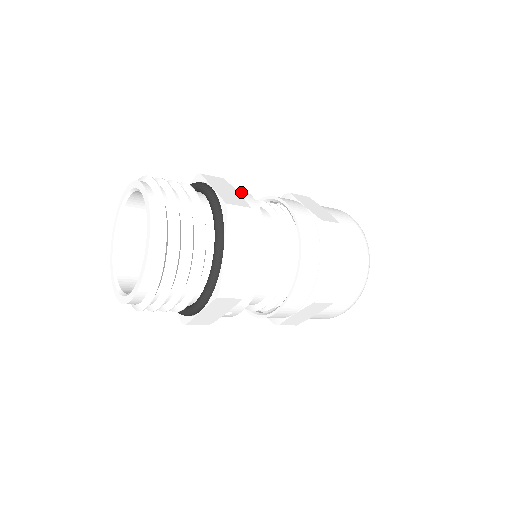
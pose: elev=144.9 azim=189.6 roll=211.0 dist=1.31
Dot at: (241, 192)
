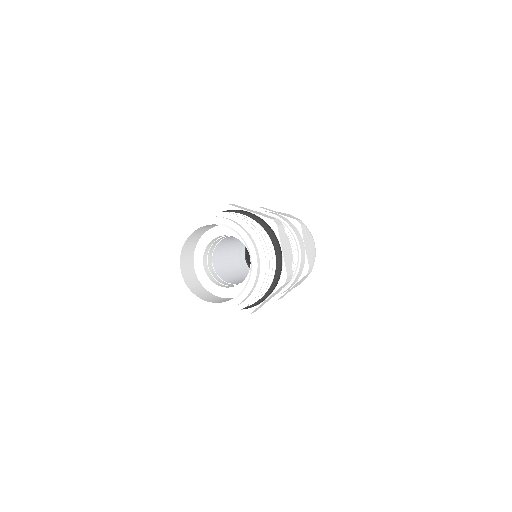
Dot at: occluded
